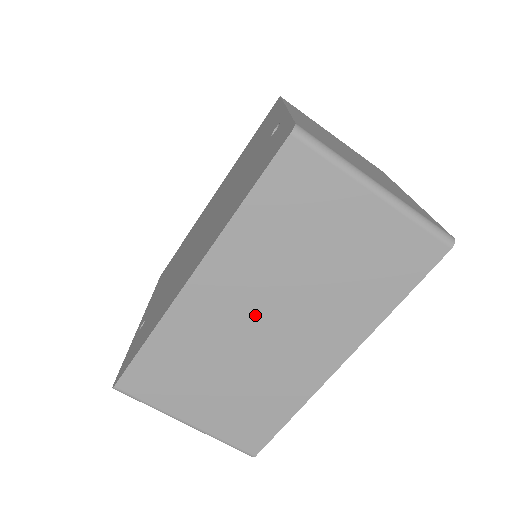
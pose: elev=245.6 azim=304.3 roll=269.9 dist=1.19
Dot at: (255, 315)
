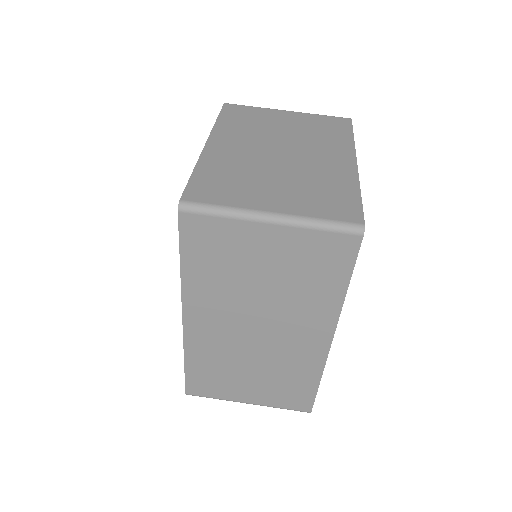
Dot at: (243, 329)
